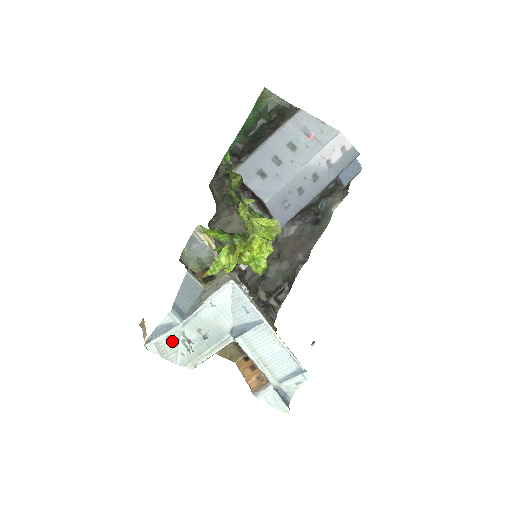
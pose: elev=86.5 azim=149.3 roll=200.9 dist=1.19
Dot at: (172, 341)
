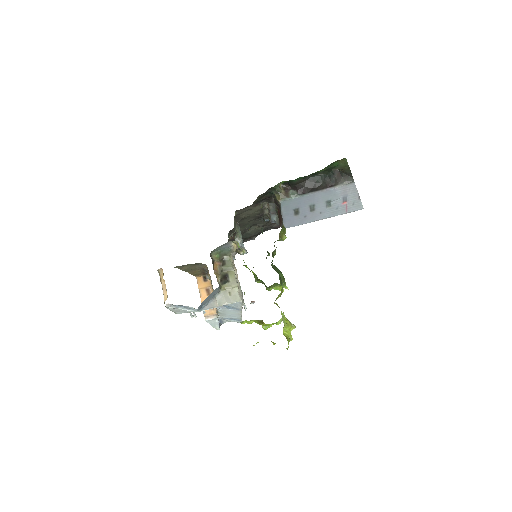
Dot at: (185, 311)
